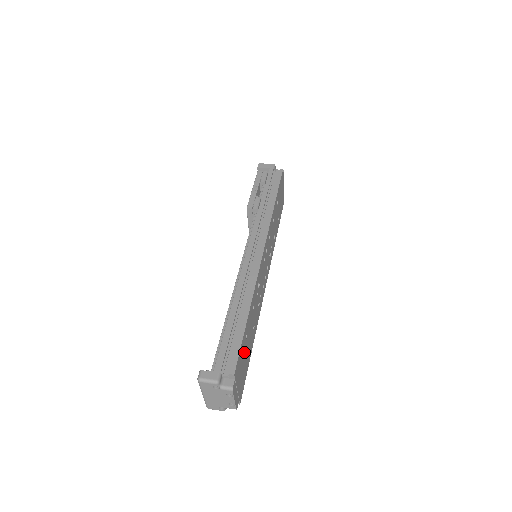
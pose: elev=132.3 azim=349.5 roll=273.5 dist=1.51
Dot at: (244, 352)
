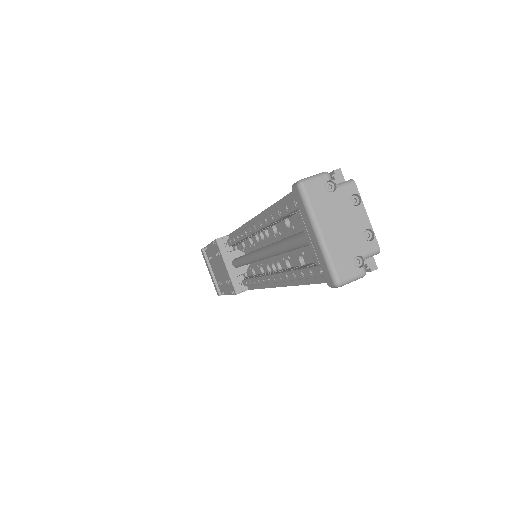
Dot at: occluded
